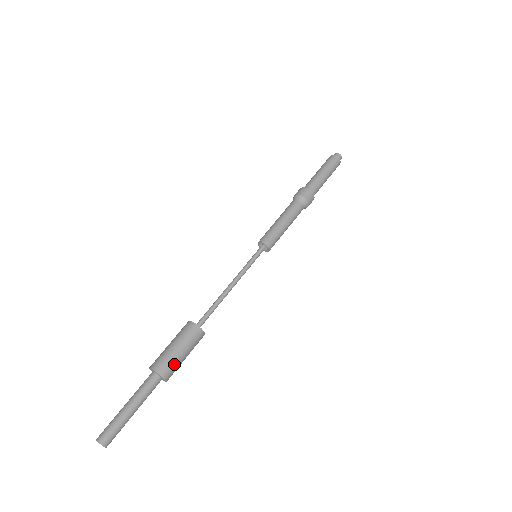
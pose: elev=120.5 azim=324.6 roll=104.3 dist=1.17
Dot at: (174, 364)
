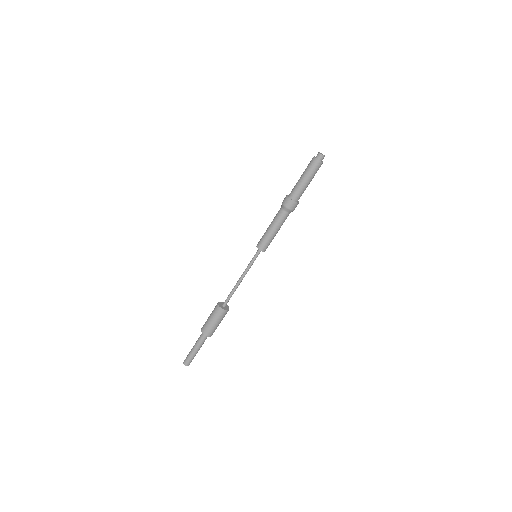
Dot at: (215, 329)
